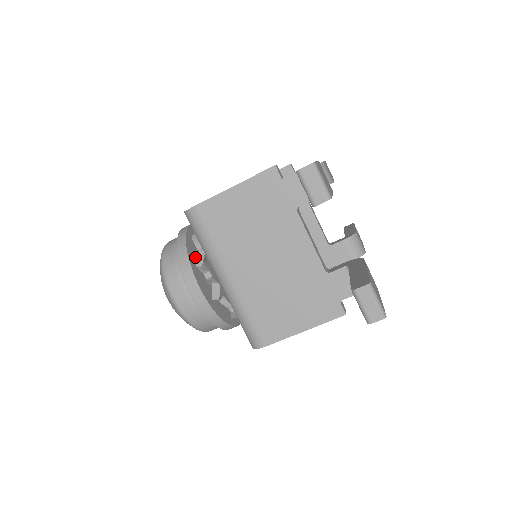
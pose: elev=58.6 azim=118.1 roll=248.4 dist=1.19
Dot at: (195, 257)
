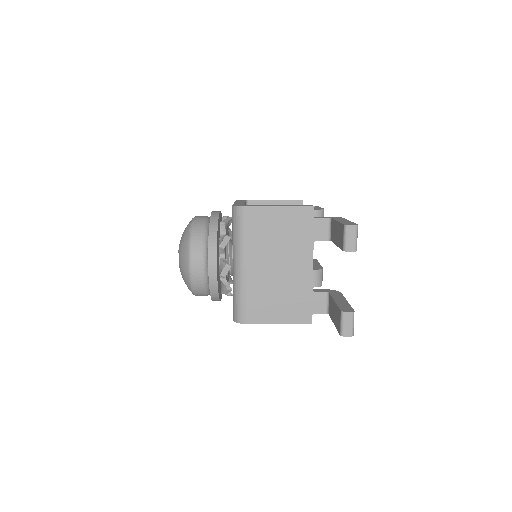
Dot at: (218, 239)
